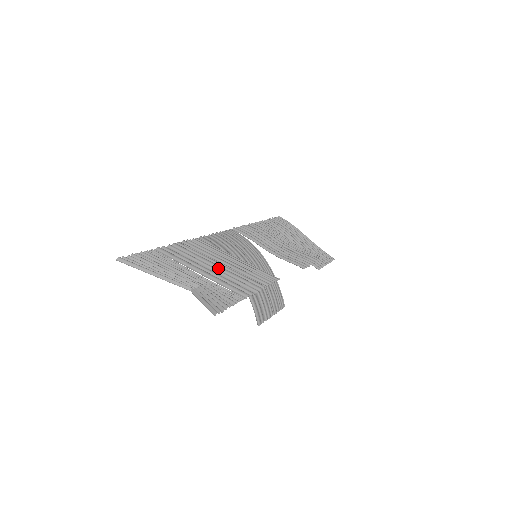
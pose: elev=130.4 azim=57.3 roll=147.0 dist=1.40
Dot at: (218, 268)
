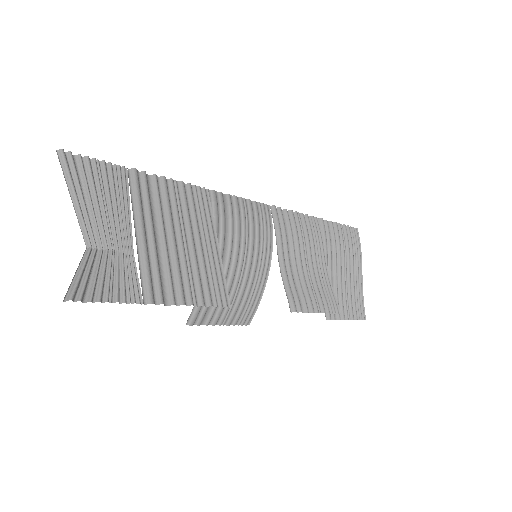
Dot at: (171, 243)
